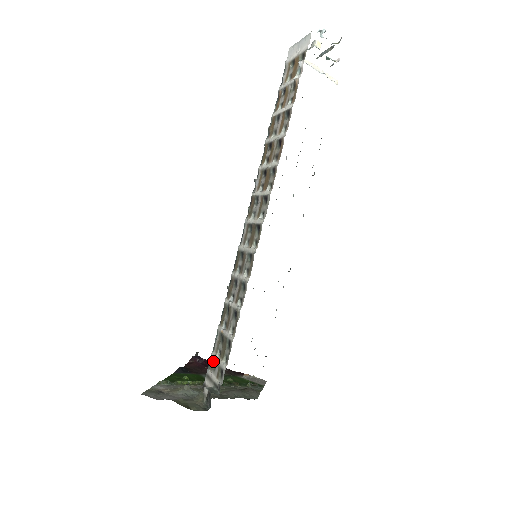
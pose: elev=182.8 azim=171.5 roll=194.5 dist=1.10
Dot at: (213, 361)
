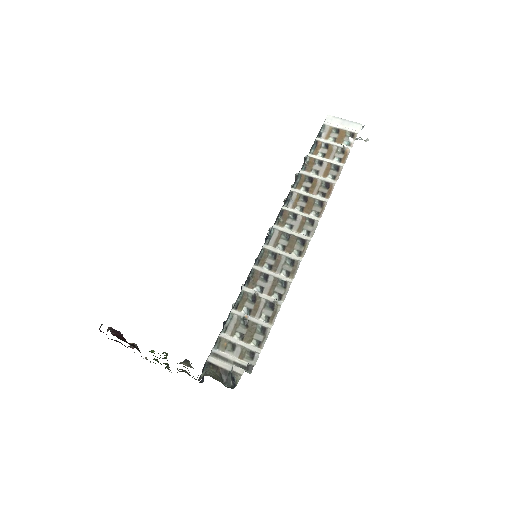
Dot at: (229, 342)
